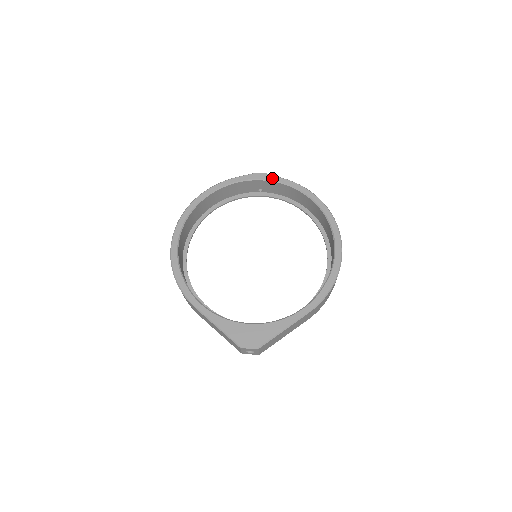
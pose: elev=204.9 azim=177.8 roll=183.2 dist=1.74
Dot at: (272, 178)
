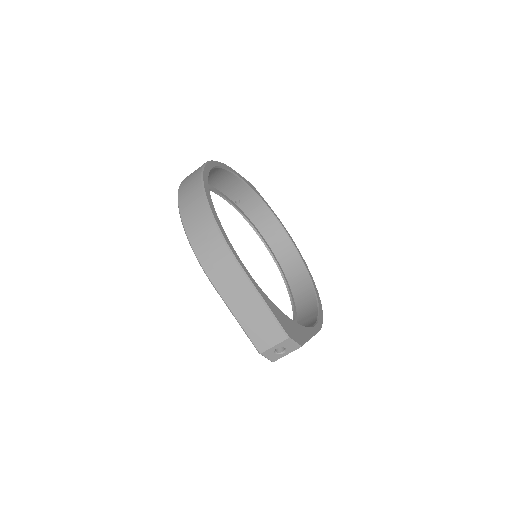
Dot at: (261, 197)
